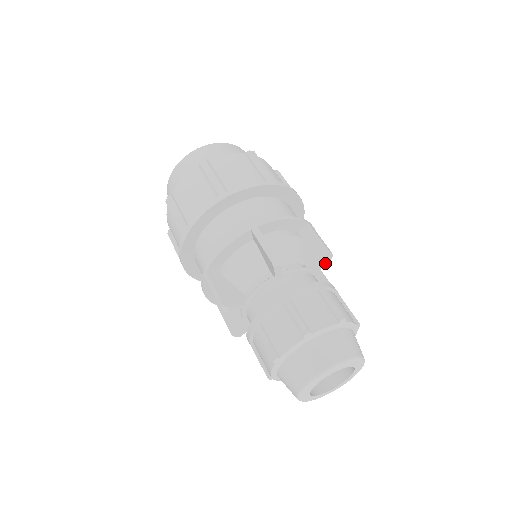
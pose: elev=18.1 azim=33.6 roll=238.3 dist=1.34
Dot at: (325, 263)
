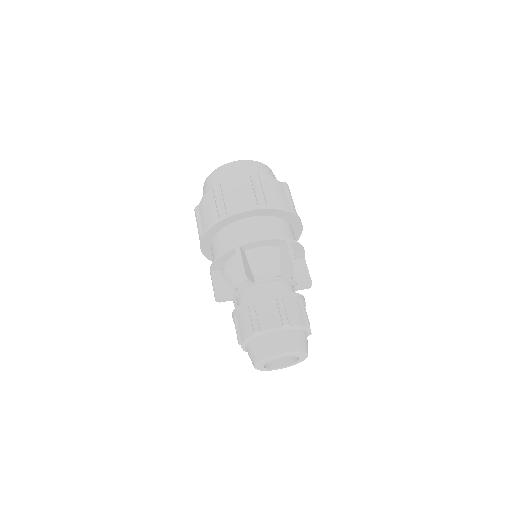
Dot at: (292, 275)
